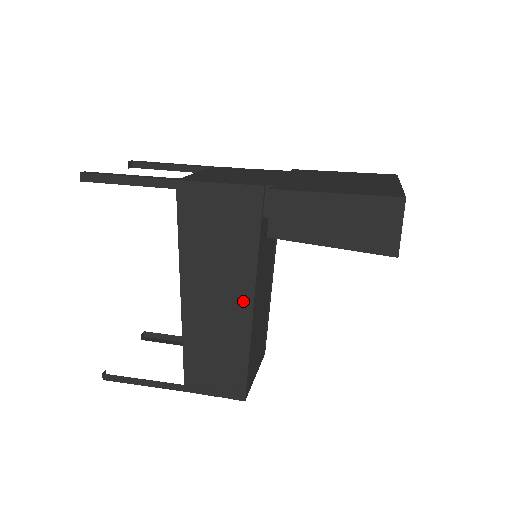
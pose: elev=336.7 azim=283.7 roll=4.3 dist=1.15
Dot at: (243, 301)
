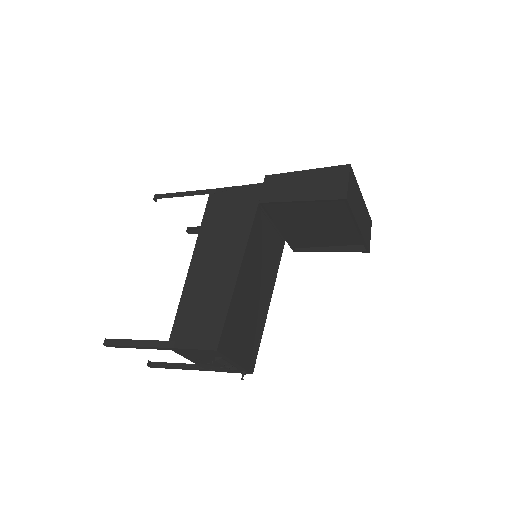
Dot at: (235, 259)
